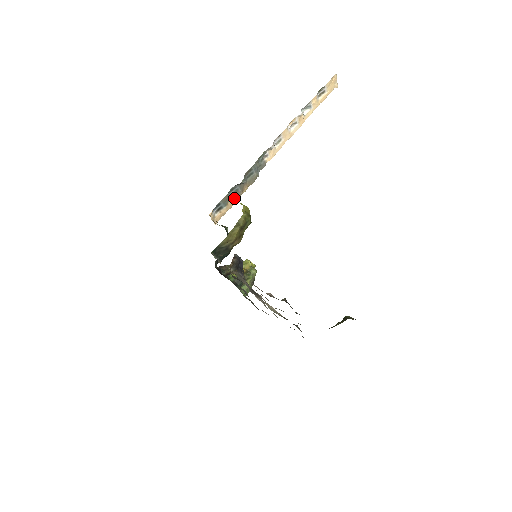
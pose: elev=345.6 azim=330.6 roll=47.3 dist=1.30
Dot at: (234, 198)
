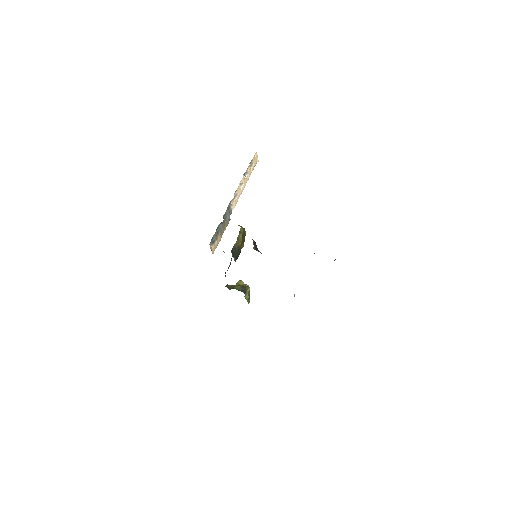
Dot at: (220, 235)
